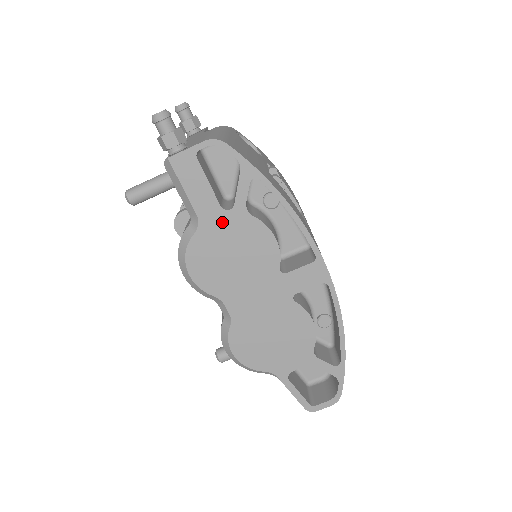
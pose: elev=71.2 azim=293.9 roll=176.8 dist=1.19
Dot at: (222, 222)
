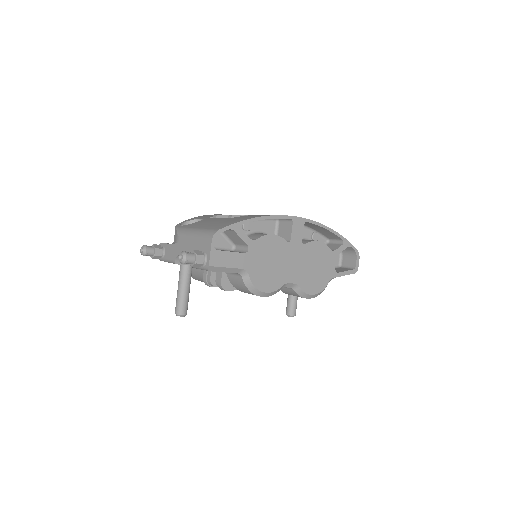
Dot at: (252, 257)
